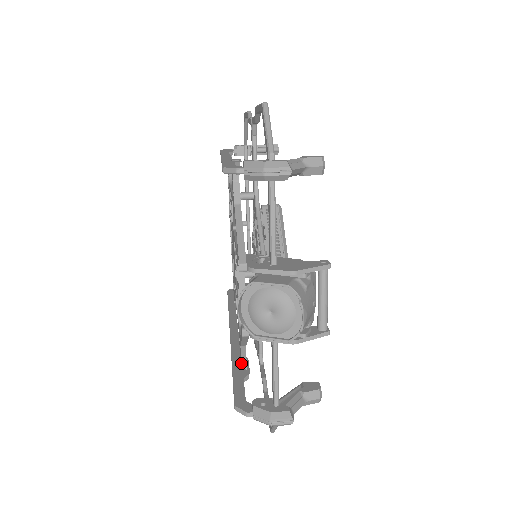
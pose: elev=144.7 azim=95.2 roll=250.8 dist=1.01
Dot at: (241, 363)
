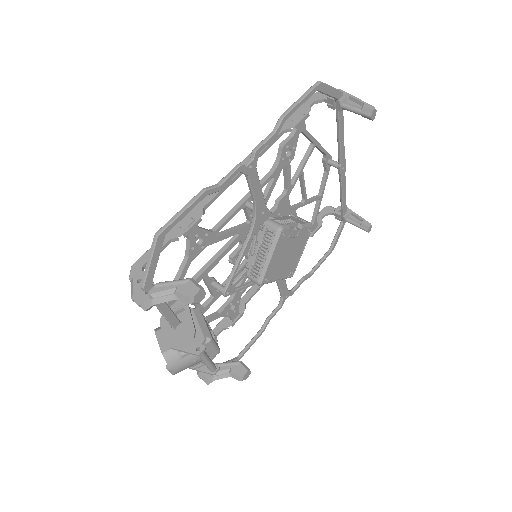
Dot at: (229, 317)
